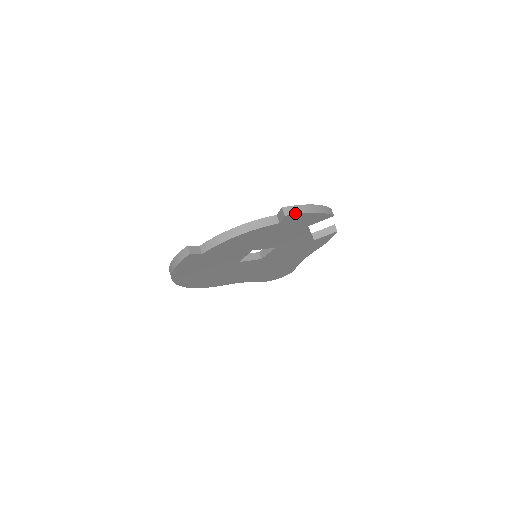
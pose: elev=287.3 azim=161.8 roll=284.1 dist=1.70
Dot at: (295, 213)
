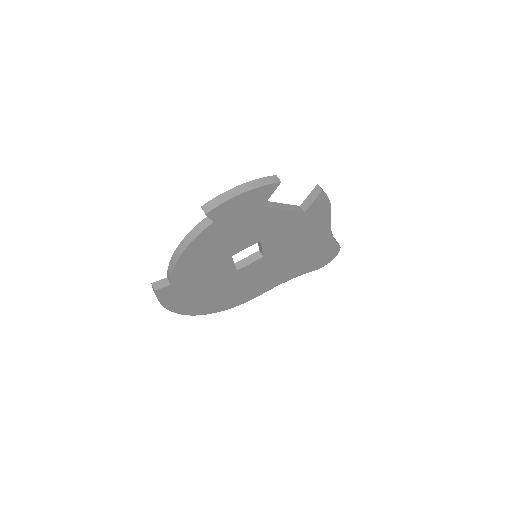
Dot at: (216, 206)
